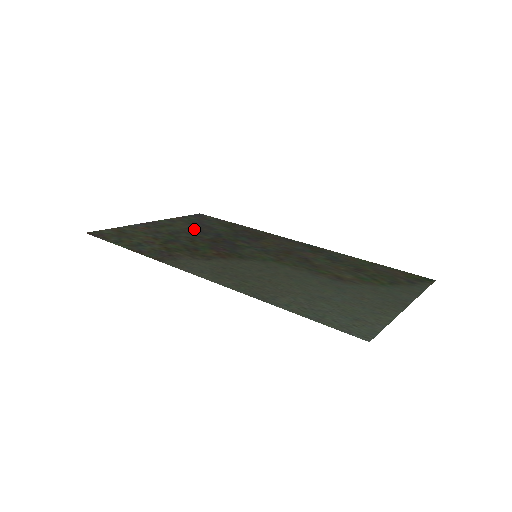
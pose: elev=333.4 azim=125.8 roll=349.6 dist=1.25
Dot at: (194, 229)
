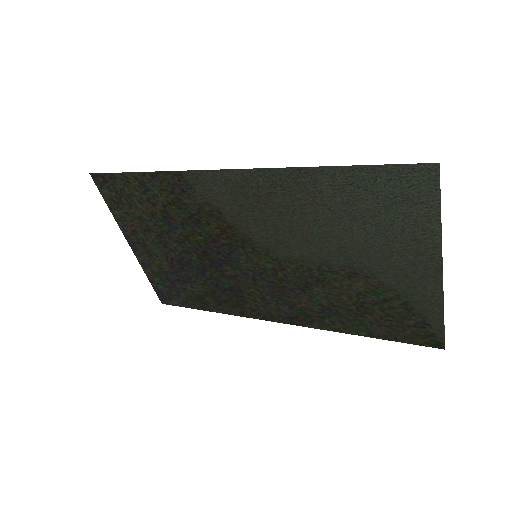
Dot at: (175, 264)
